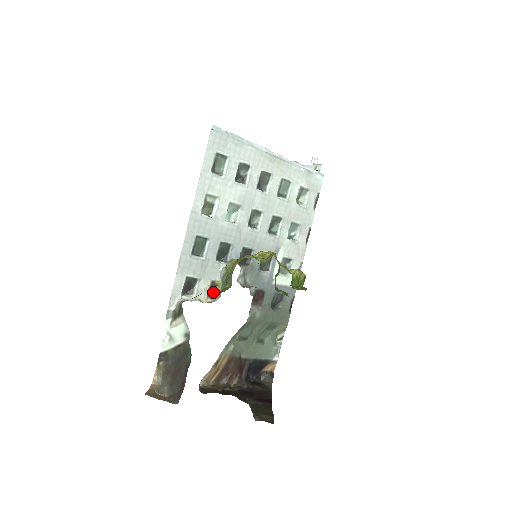
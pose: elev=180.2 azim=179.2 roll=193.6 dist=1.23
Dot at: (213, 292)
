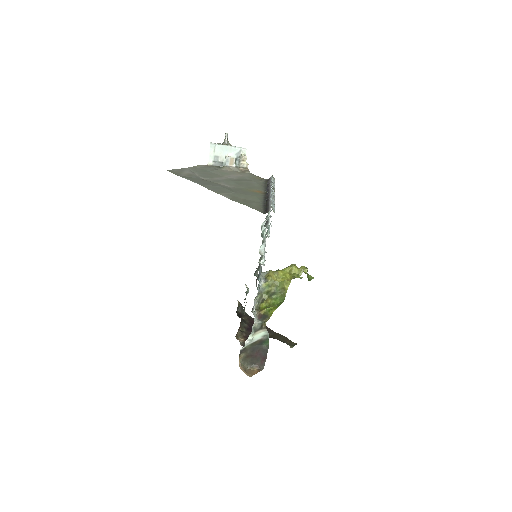
Dot at: (255, 298)
